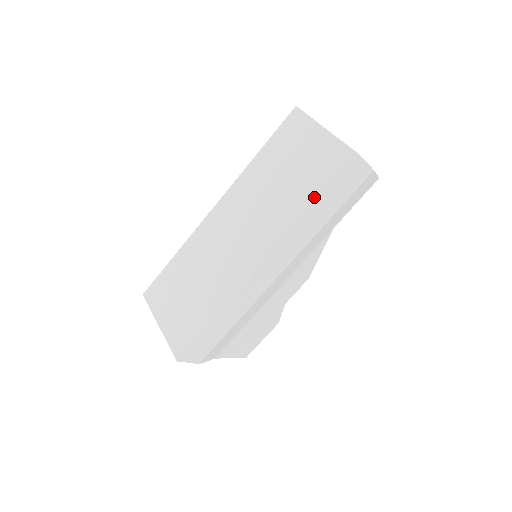
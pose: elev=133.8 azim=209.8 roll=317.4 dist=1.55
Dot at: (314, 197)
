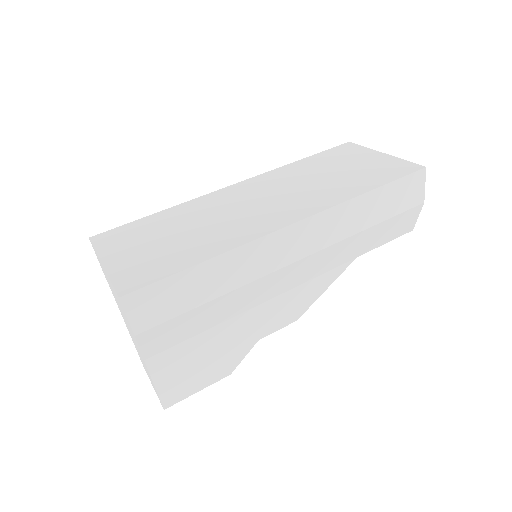
Dot at: (372, 185)
